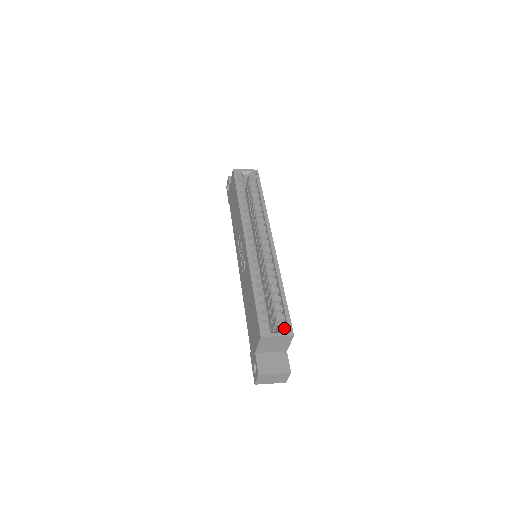
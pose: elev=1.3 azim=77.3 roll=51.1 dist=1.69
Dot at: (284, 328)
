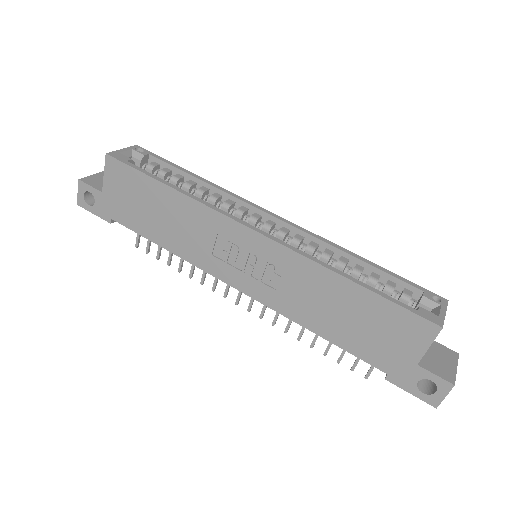
Dot at: (434, 300)
